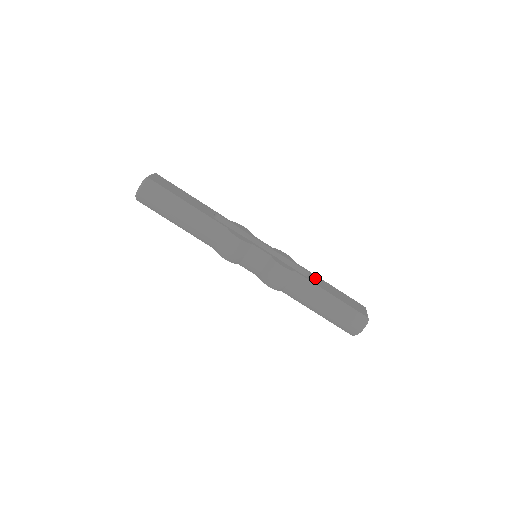
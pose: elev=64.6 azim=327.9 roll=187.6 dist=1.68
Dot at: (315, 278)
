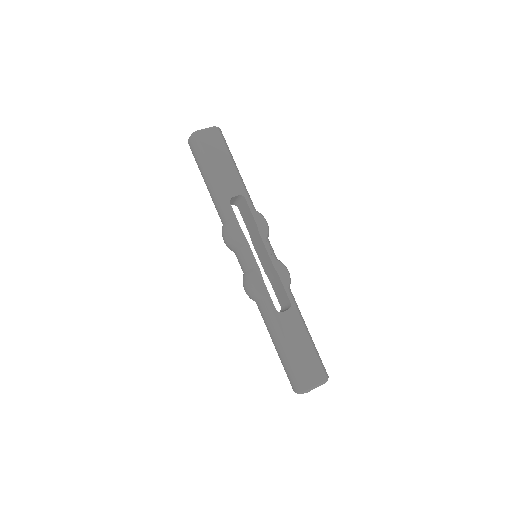
Dot at: (290, 315)
